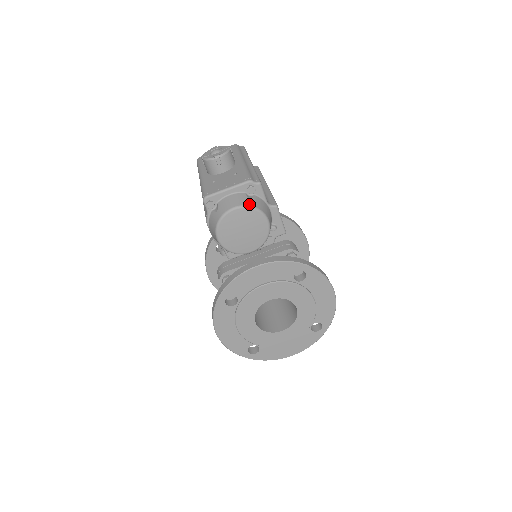
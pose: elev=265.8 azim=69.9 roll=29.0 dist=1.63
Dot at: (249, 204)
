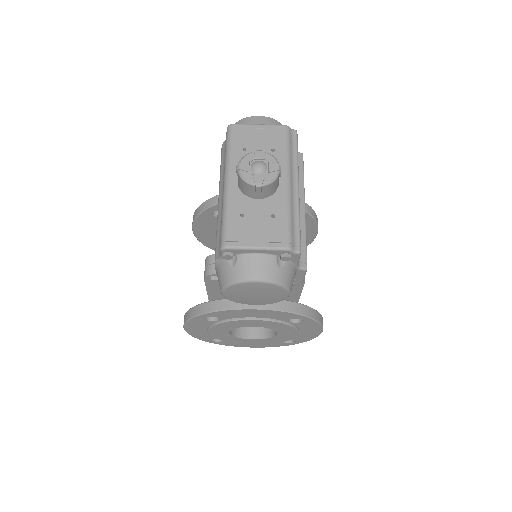
Dot at: (276, 279)
